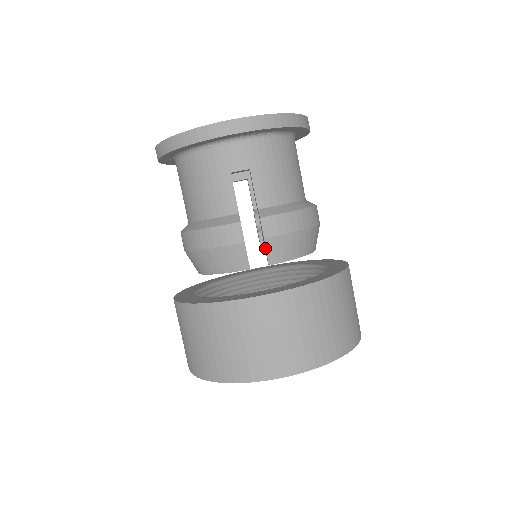
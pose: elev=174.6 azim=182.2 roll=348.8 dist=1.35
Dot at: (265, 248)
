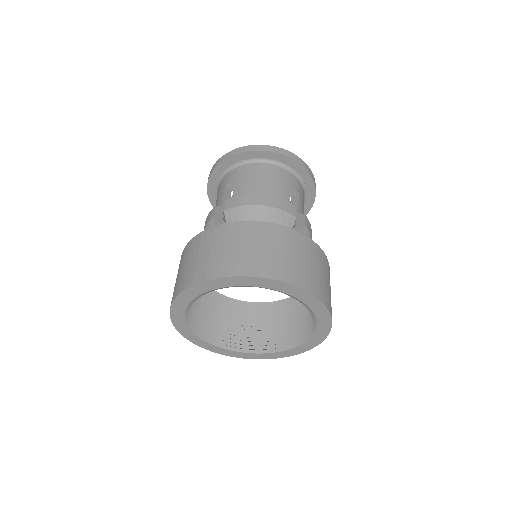
Dot at: occluded
